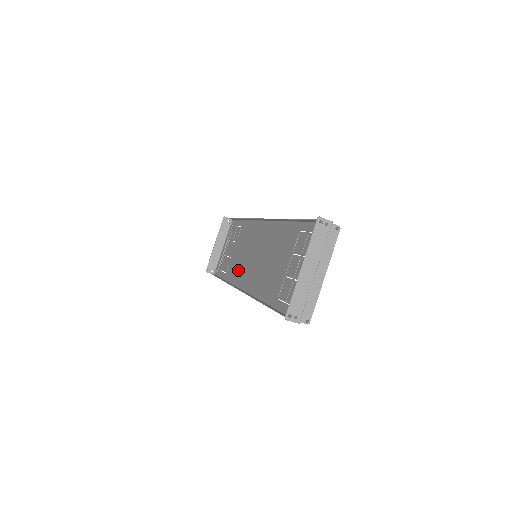
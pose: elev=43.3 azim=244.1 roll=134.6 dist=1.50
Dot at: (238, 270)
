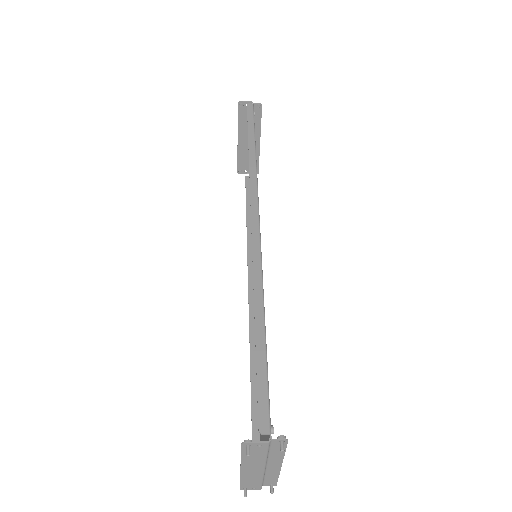
Dot at: occluded
